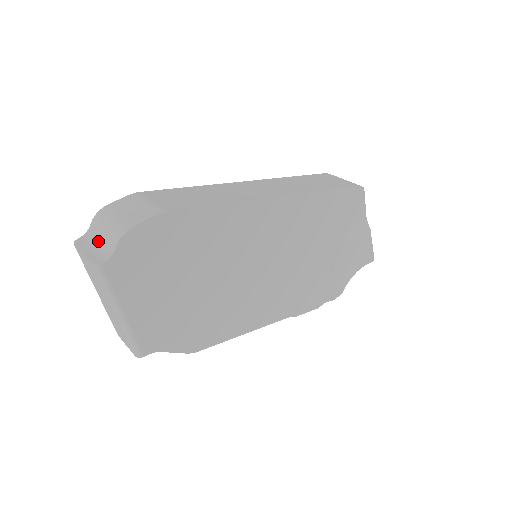
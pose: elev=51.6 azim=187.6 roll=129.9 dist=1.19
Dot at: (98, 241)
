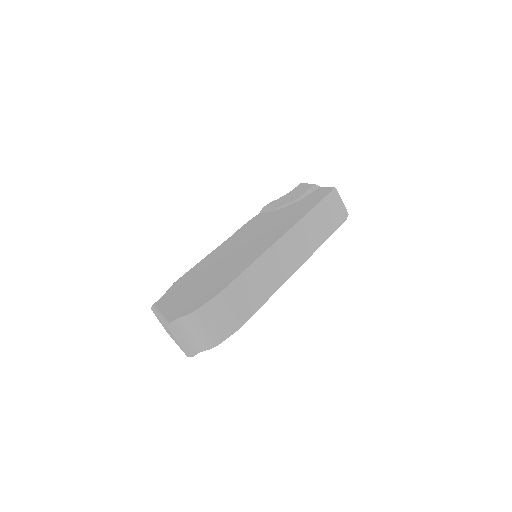
Dot at: (189, 334)
